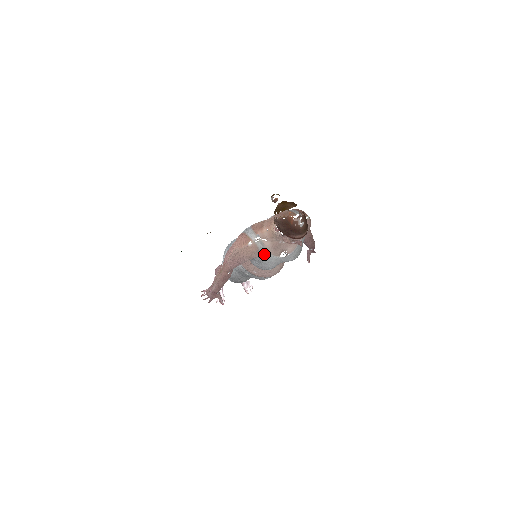
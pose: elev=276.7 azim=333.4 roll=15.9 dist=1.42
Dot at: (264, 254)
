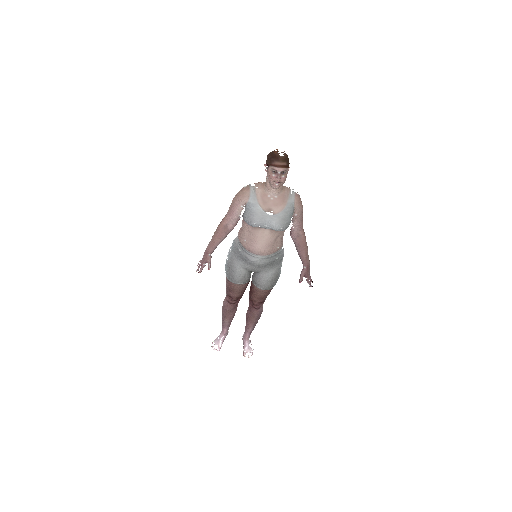
Dot at: (253, 200)
